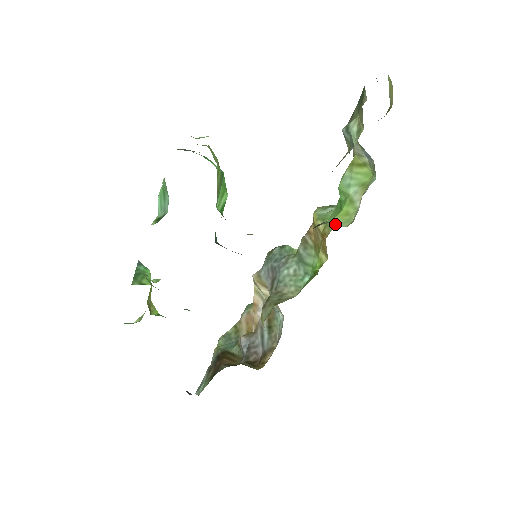
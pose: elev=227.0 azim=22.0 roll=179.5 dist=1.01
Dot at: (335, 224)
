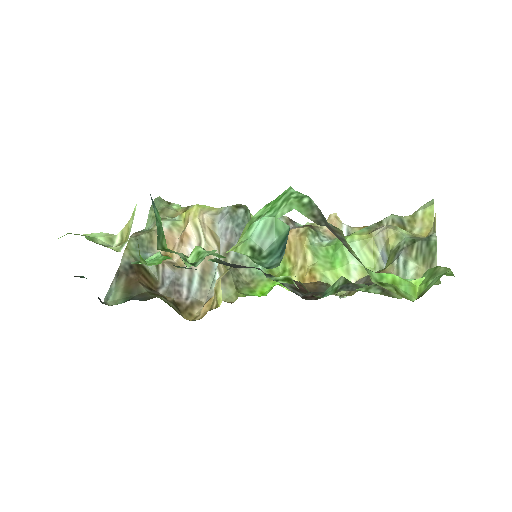
Dot at: (328, 279)
